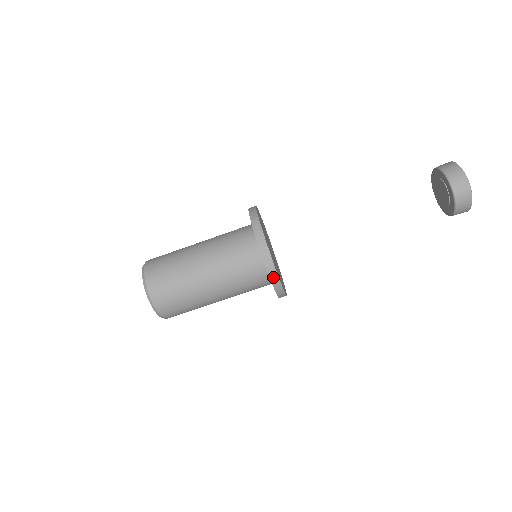
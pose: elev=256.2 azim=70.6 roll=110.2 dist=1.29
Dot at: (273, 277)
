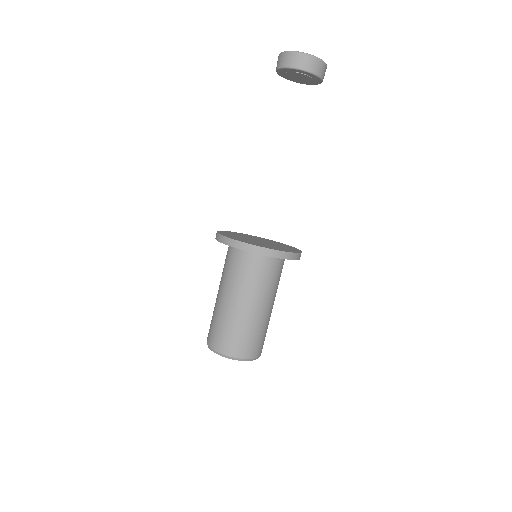
Dot at: (287, 256)
